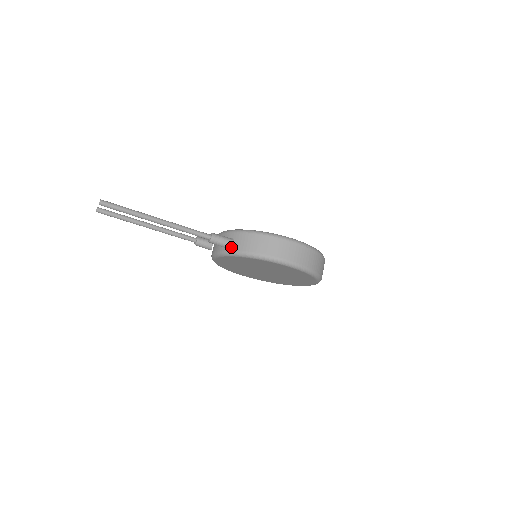
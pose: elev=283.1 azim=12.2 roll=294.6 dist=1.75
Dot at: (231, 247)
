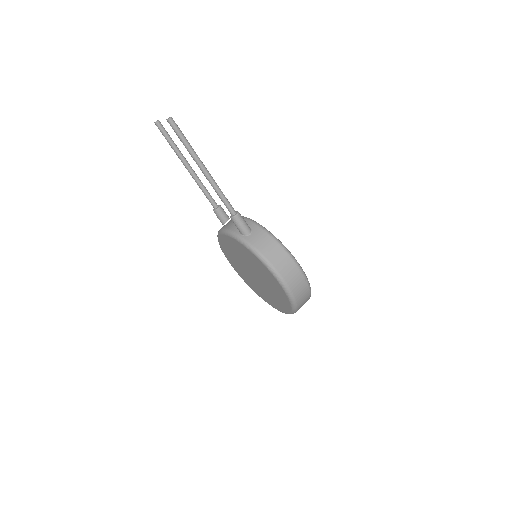
Dot at: (245, 234)
